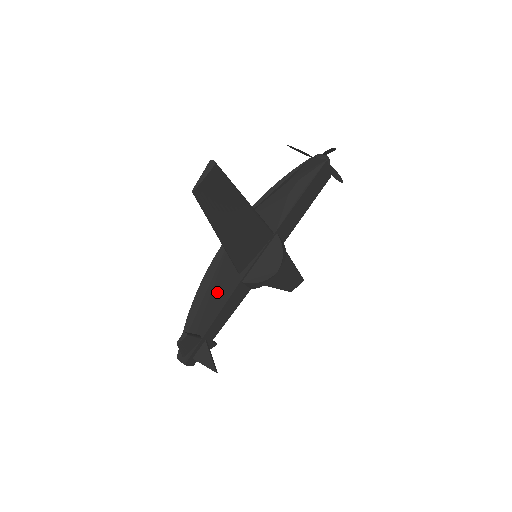
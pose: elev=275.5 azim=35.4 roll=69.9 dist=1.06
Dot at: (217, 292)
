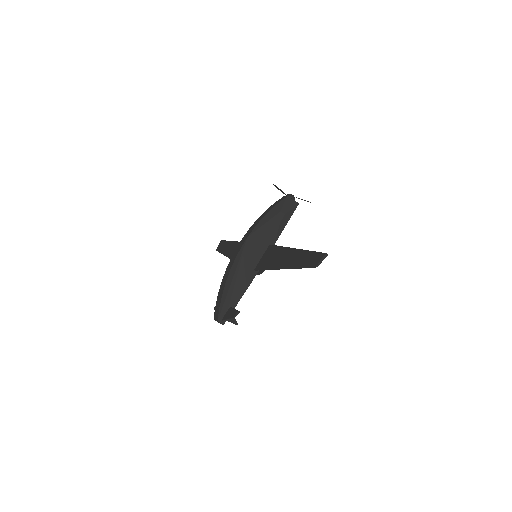
Dot at: (240, 281)
